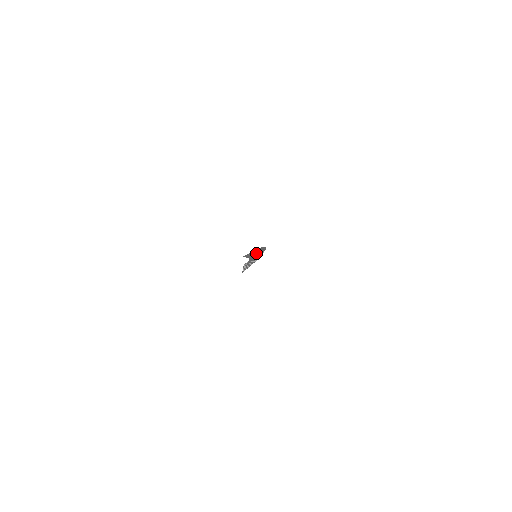
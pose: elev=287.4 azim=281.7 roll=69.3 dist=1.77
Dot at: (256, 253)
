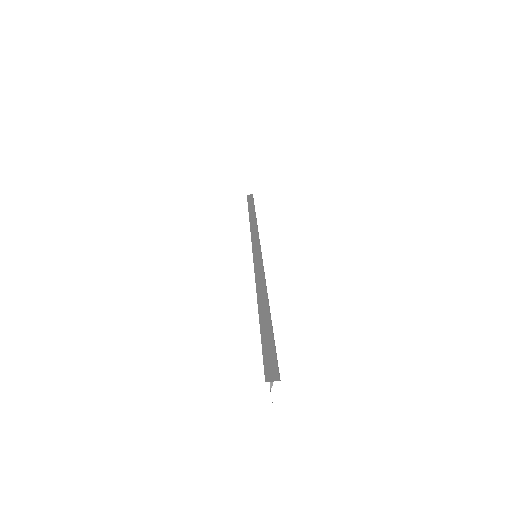
Dot at: (265, 284)
